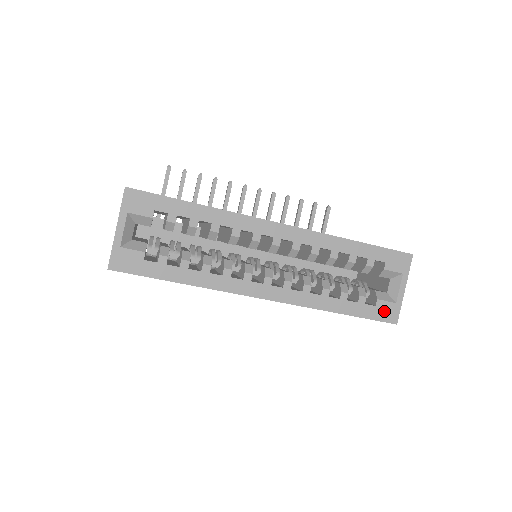
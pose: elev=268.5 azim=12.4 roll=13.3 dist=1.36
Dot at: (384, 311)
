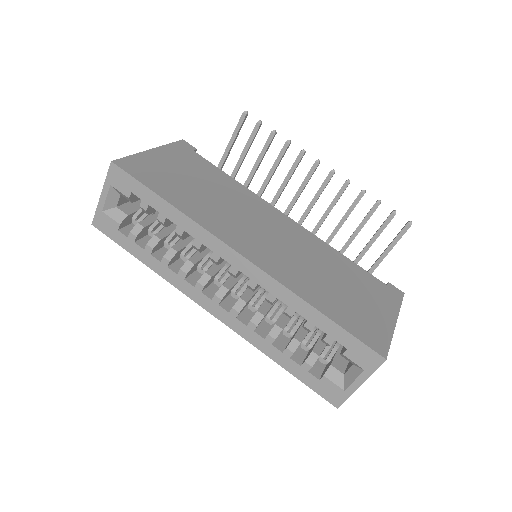
Dot at: (327, 389)
